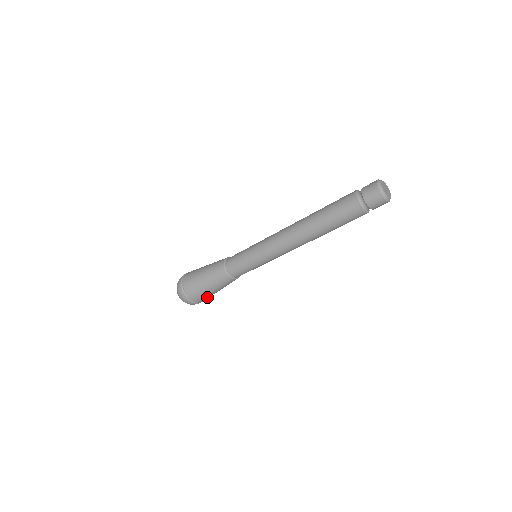
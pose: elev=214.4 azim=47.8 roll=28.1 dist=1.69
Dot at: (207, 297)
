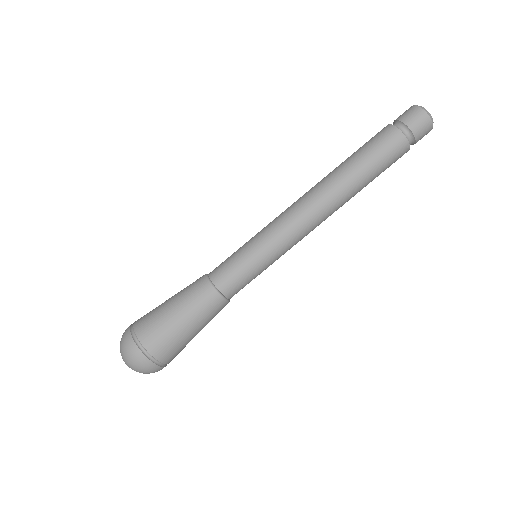
Dot at: (160, 334)
